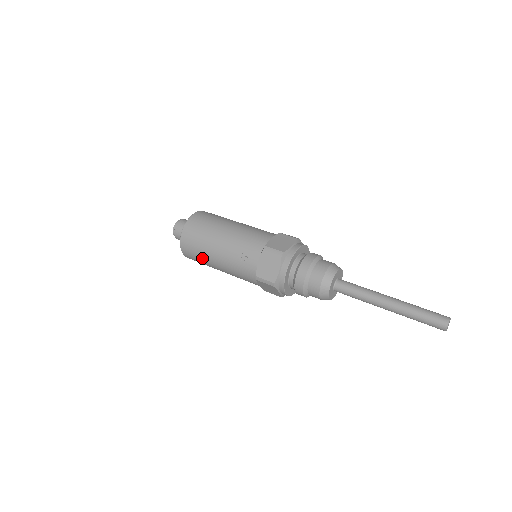
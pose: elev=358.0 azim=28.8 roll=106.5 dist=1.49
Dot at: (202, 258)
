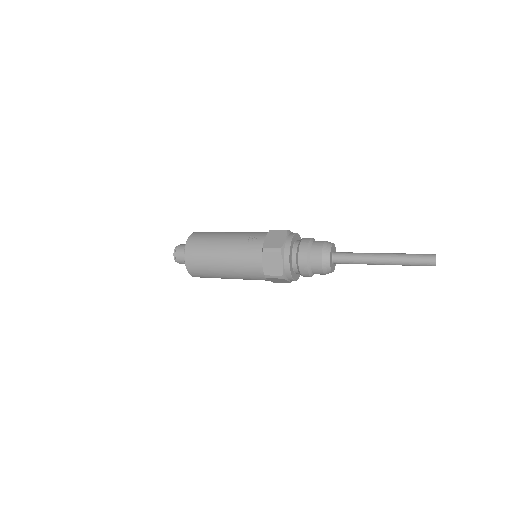
Dot at: (206, 253)
